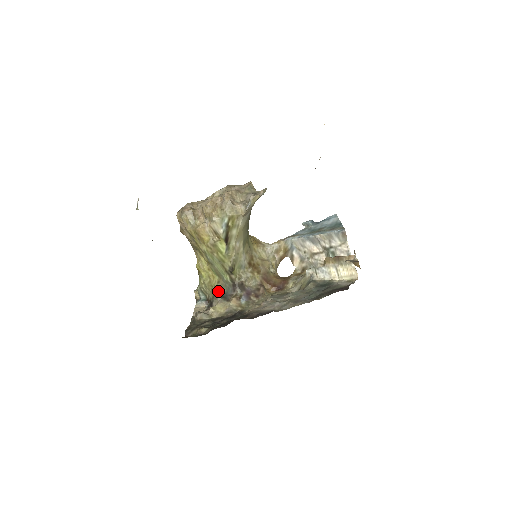
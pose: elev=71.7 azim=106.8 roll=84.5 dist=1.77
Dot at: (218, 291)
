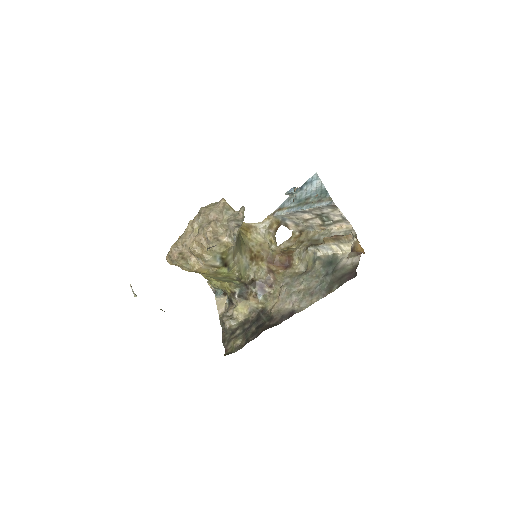
Dot at: (233, 292)
